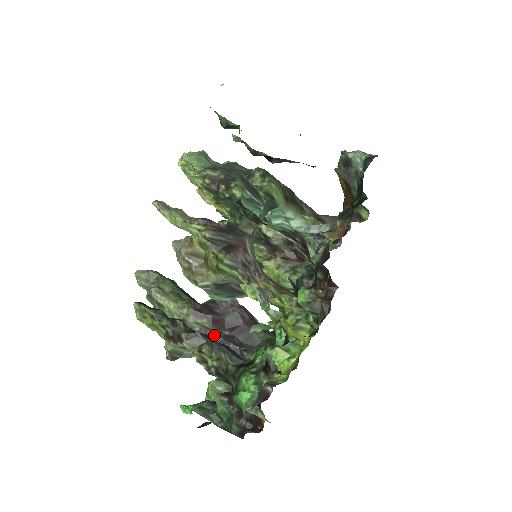
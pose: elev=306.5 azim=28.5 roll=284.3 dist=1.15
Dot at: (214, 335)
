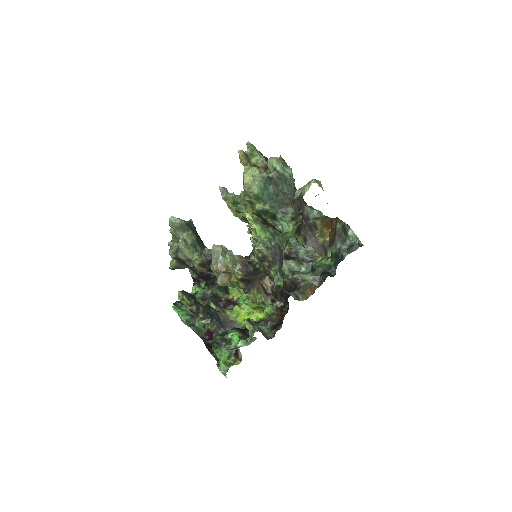
Dot at: (205, 272)
